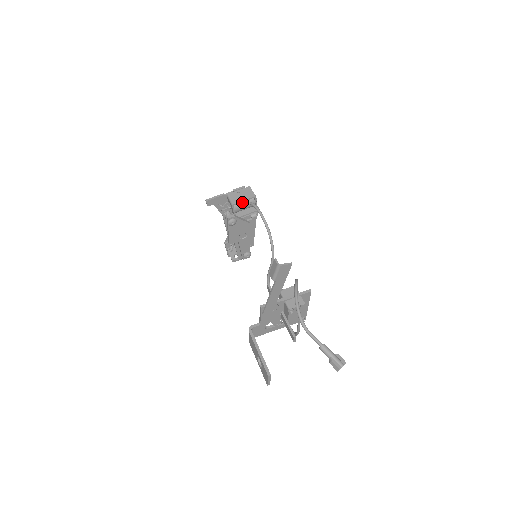
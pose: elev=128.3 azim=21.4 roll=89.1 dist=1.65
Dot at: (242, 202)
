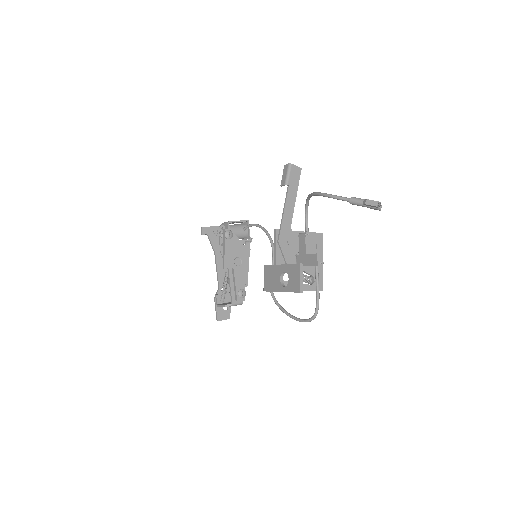
Dot at: (236, 226)
